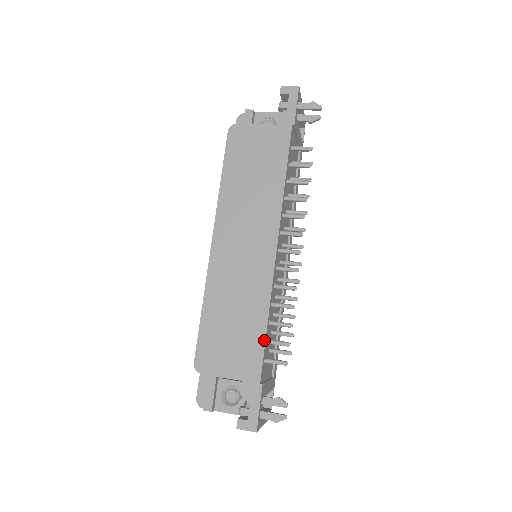
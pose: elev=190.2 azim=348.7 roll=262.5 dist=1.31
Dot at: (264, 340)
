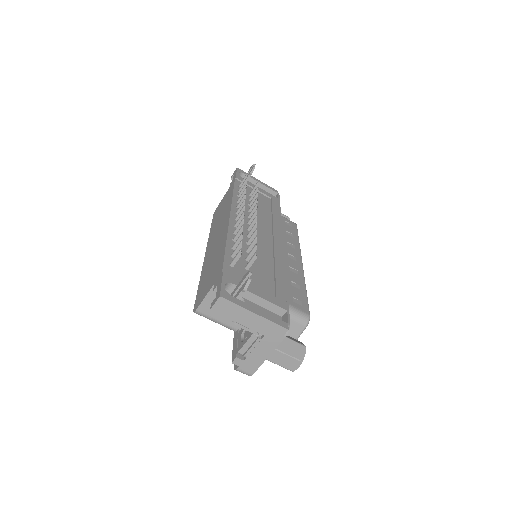
Dot at: (224, 253)
